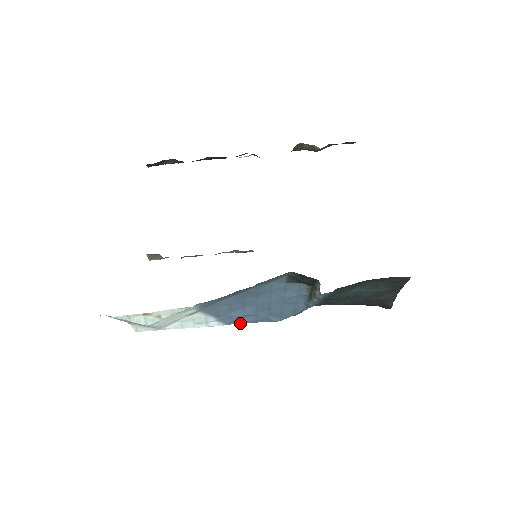
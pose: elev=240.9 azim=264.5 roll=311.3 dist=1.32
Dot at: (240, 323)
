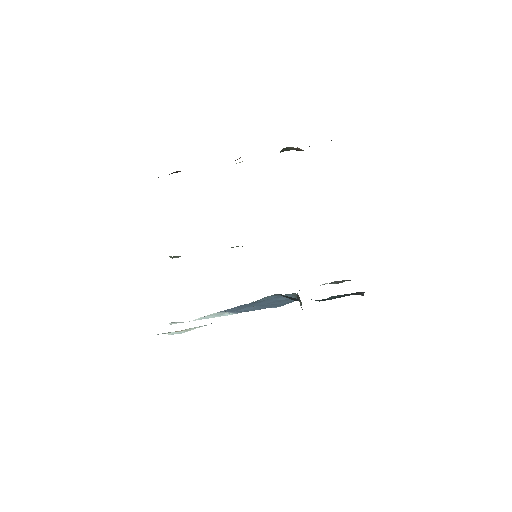
Dot at: (248, 311)
